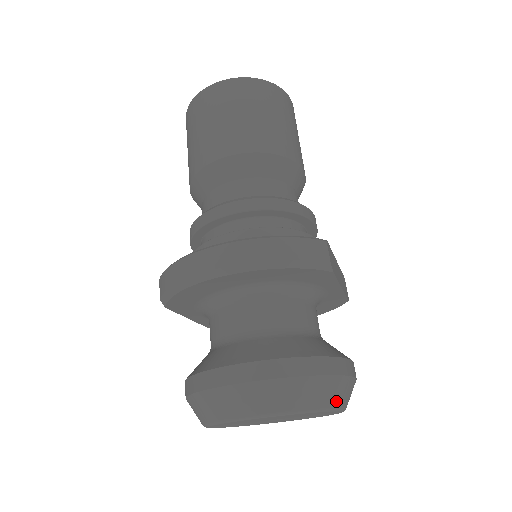
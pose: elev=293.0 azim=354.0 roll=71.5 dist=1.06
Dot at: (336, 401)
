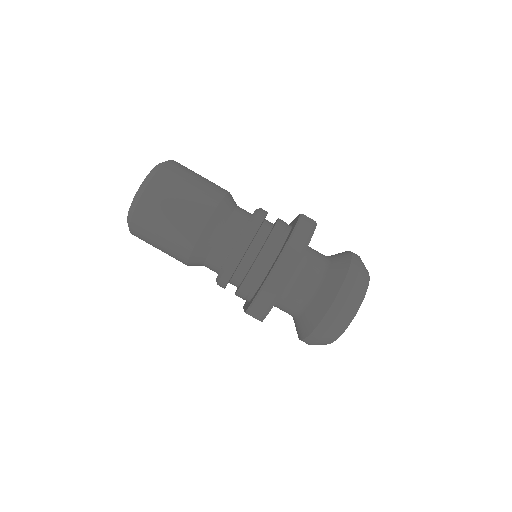
Dot at: (367, 270)
